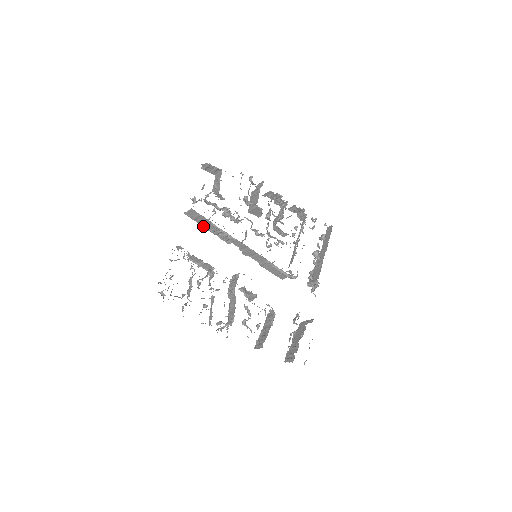
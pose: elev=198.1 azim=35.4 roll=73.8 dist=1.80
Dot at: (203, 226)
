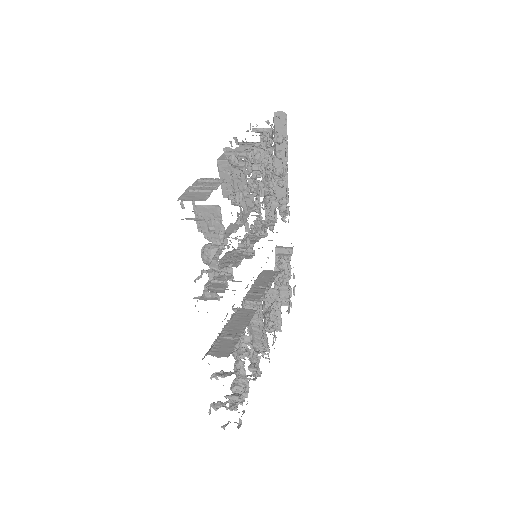
Dot at: occluded
